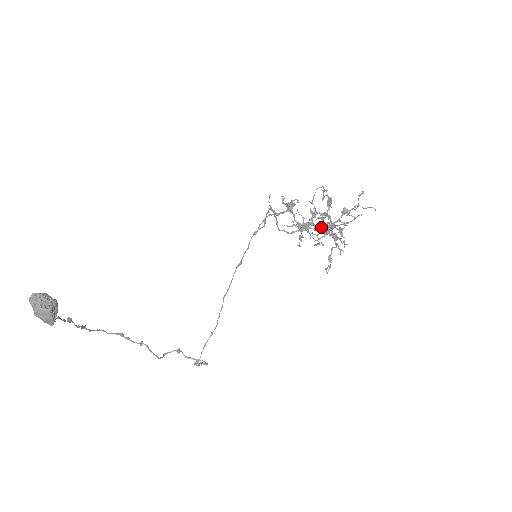
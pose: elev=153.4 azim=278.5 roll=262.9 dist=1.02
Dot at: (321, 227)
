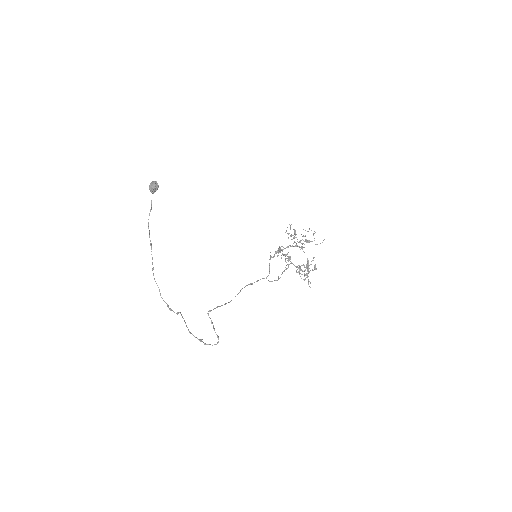
Dot at: (304, 271)
